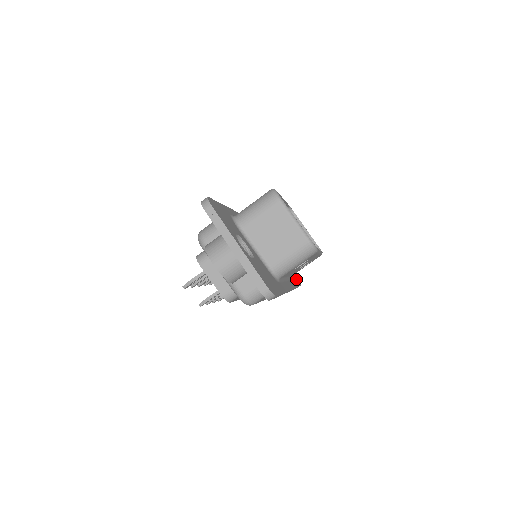
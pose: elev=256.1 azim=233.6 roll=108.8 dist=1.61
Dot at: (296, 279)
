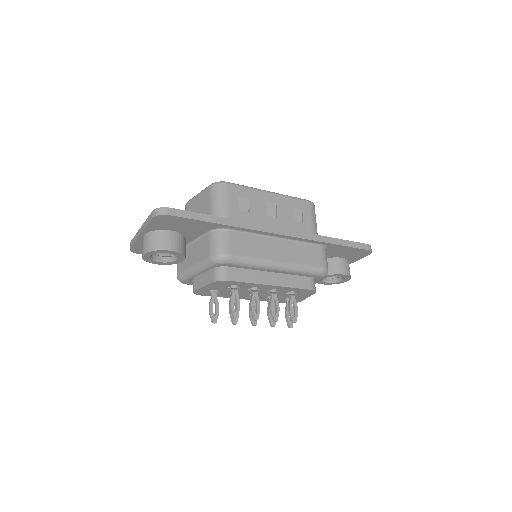
Dot at: occluded
